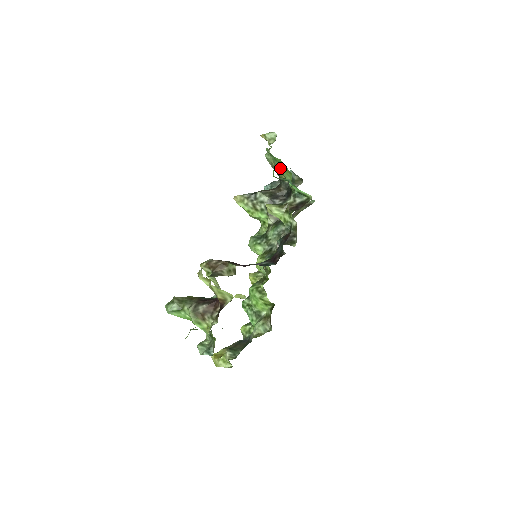
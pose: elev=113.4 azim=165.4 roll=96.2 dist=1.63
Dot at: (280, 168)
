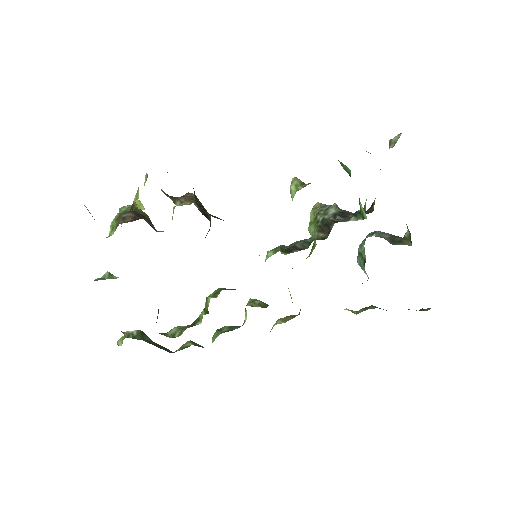
Dot at: occluded
